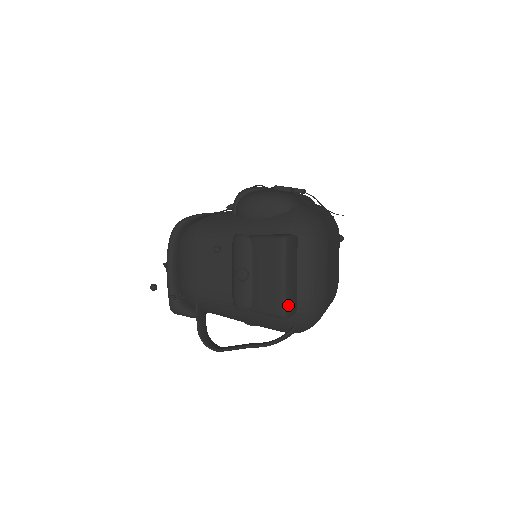
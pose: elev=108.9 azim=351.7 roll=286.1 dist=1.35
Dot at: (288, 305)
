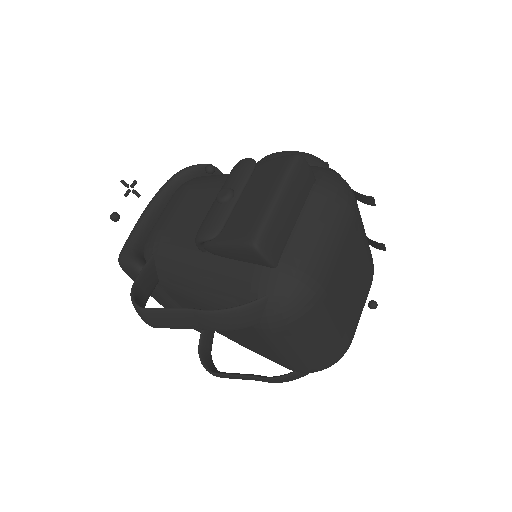
Dot at: (267, 234)
